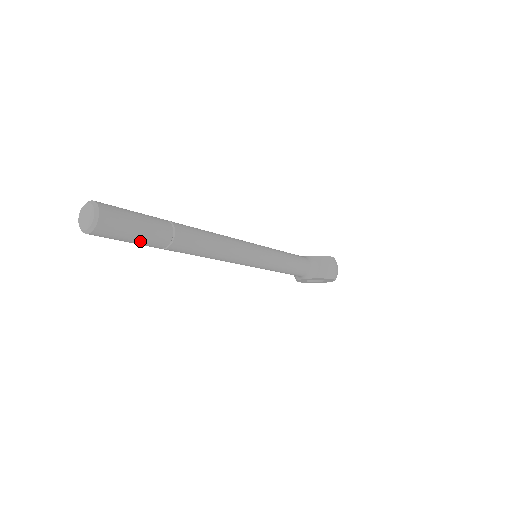
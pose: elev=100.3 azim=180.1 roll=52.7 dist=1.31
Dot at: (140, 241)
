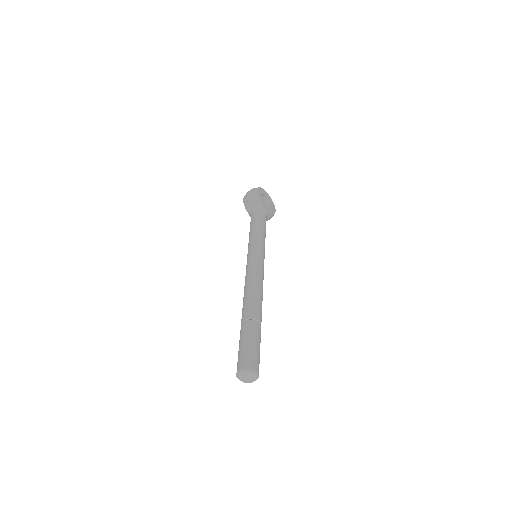
Dot at: occluded
